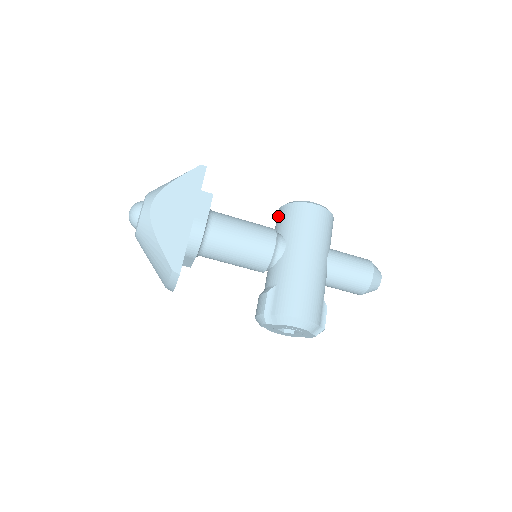
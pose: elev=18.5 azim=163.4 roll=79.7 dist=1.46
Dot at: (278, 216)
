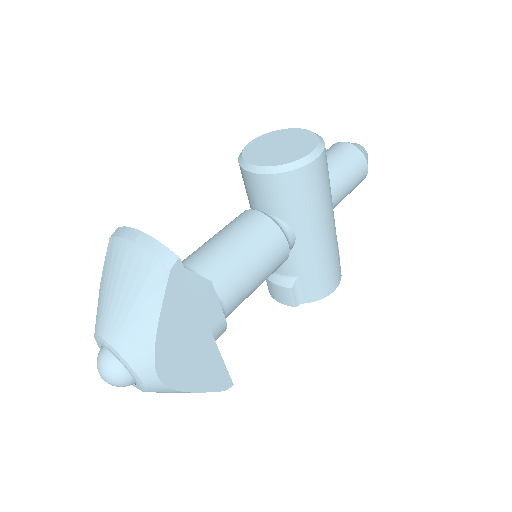
Dot at: (256, 187)
